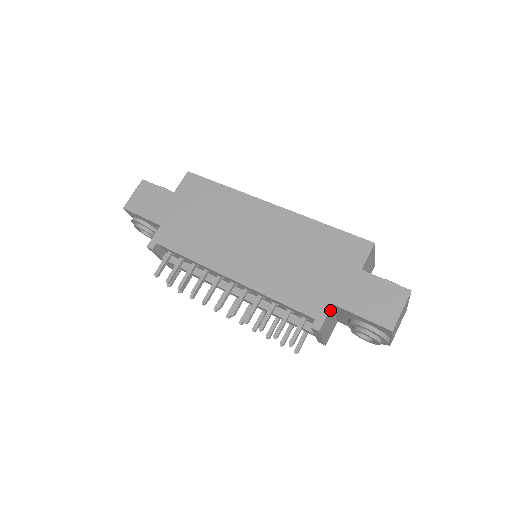
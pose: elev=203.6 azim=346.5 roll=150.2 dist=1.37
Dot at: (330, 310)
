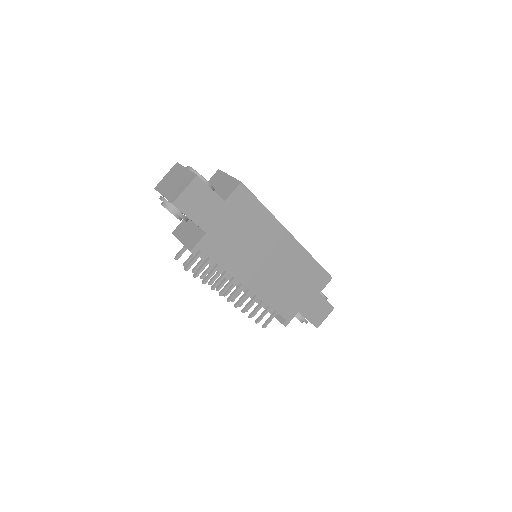
Dot at: (295, 314)
